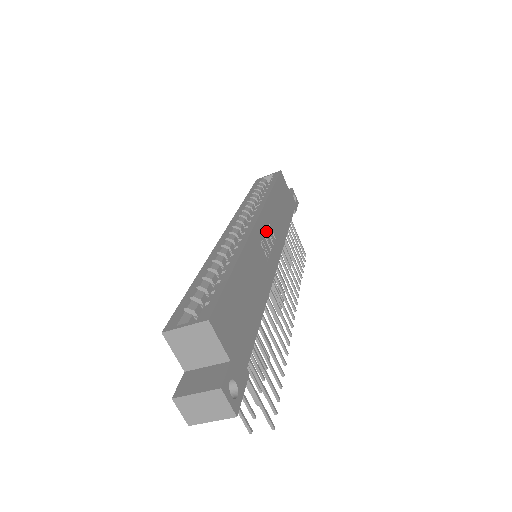
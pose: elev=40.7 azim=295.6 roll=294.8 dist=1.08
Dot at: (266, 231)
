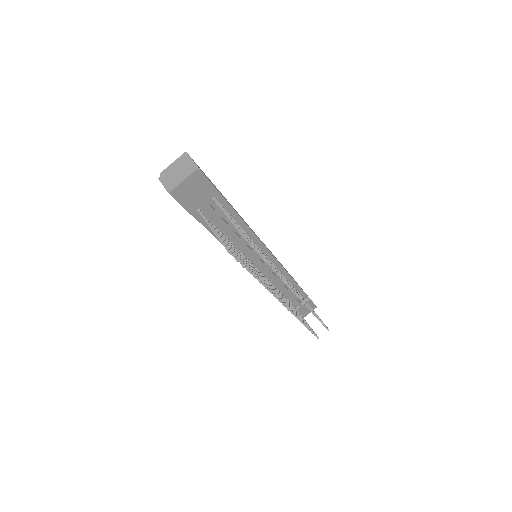
Dot at: occluded
